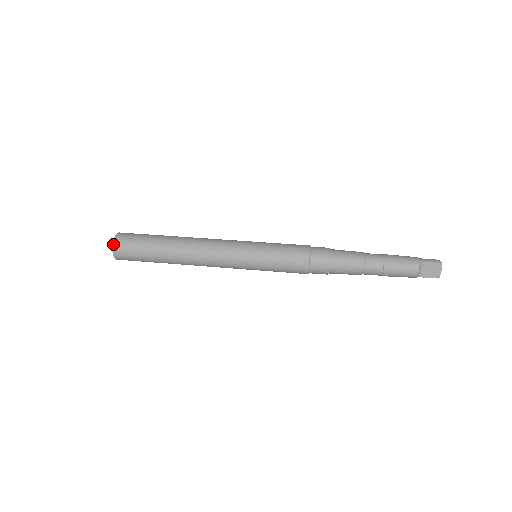
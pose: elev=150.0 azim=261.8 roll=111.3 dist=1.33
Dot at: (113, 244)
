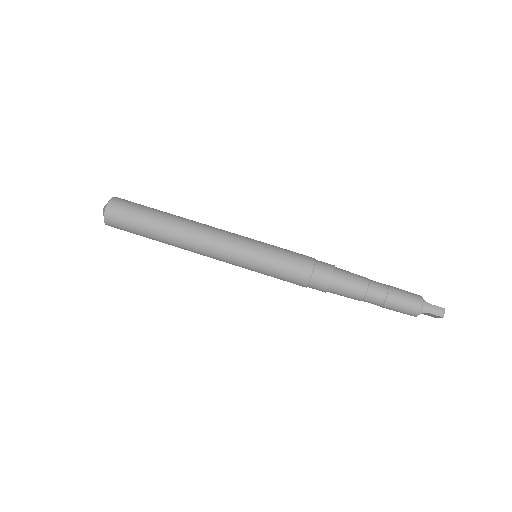
Dot at: (105, 222)
